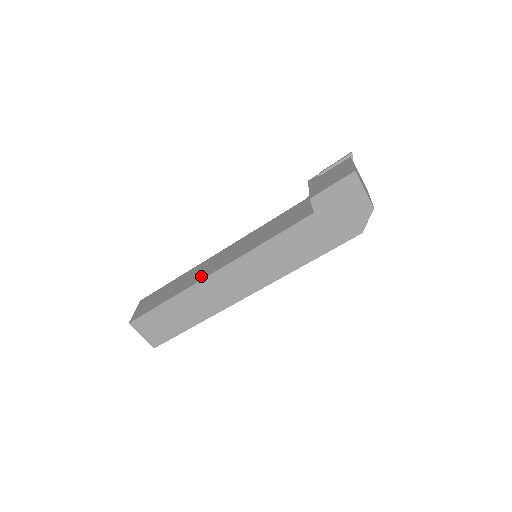
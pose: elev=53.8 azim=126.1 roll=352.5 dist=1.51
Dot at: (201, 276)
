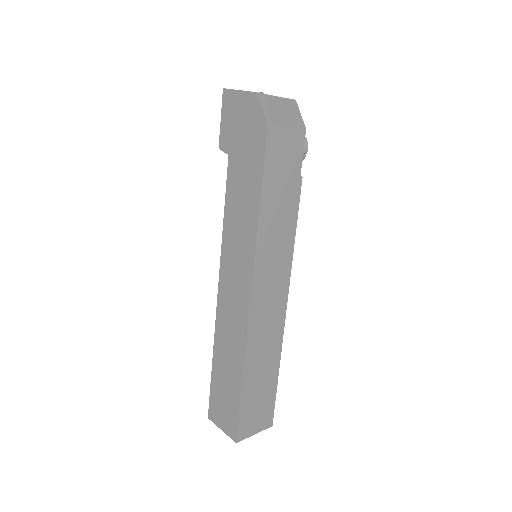
Dot at: occluded
